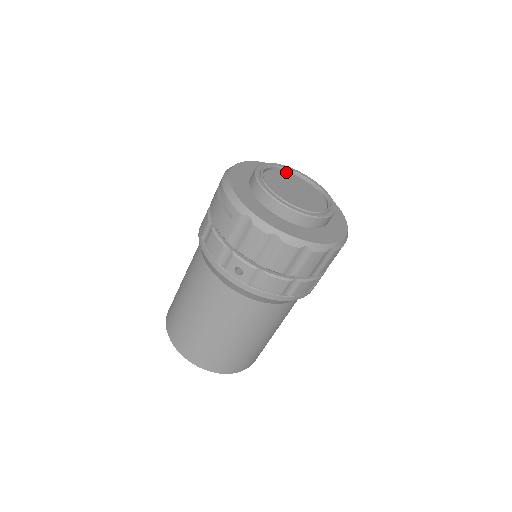
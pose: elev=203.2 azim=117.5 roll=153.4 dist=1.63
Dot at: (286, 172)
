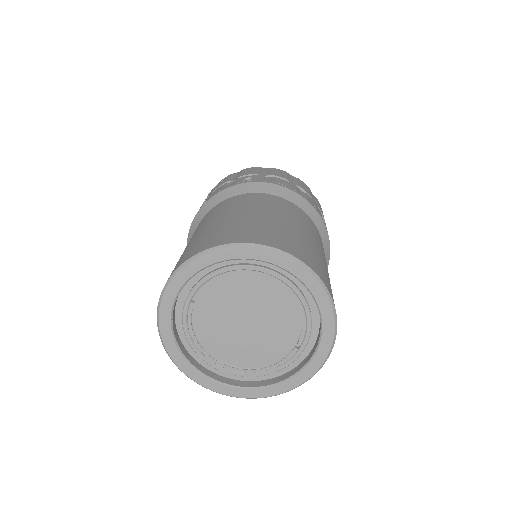
Dot at: occluded
